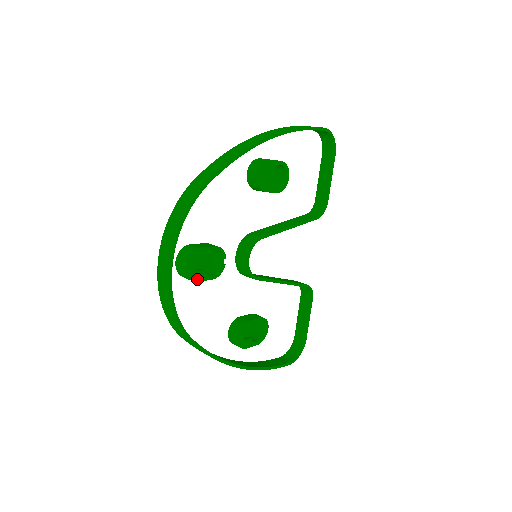
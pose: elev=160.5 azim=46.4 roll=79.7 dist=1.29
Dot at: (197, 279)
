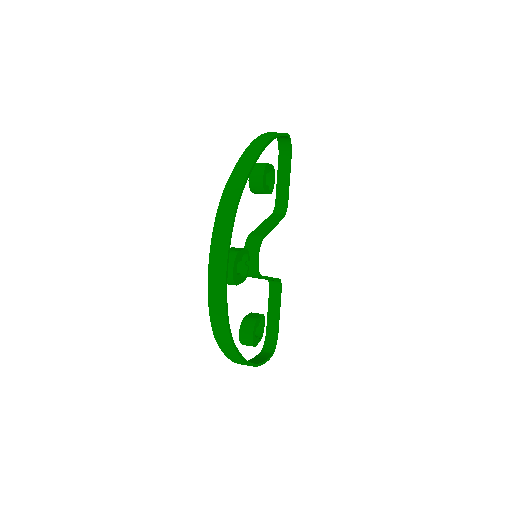
Dot at: (237, 283)
